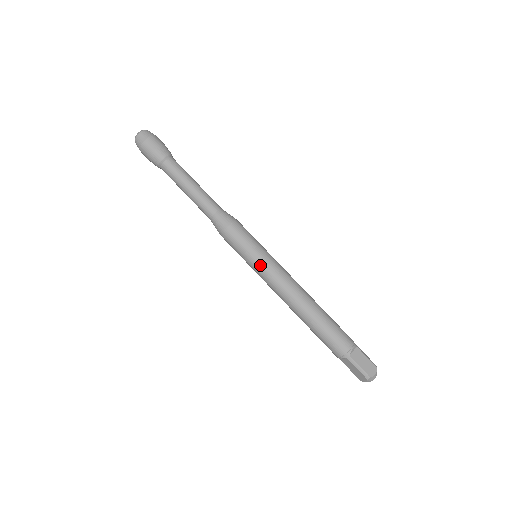
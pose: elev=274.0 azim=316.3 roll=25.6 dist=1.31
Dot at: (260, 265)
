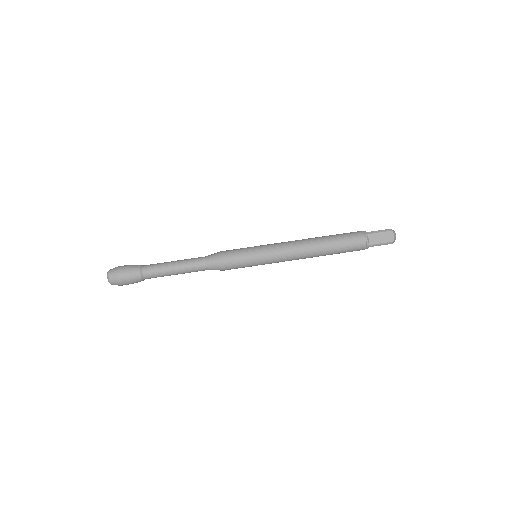
Dot at: (266, 262)
